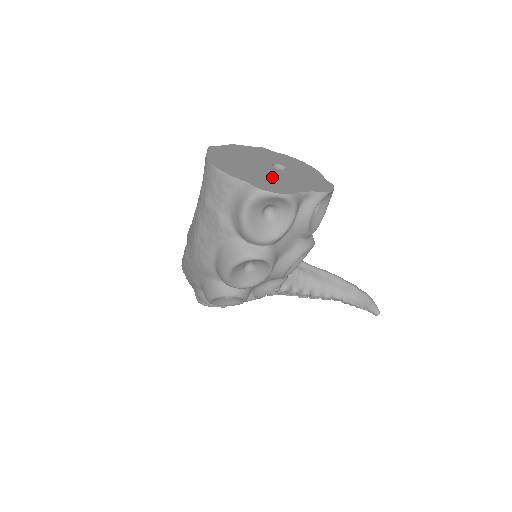
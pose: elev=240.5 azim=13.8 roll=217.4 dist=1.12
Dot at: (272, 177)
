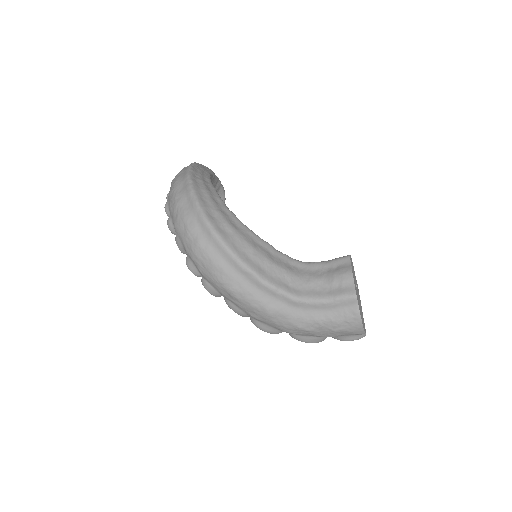
Dot at: occluded
